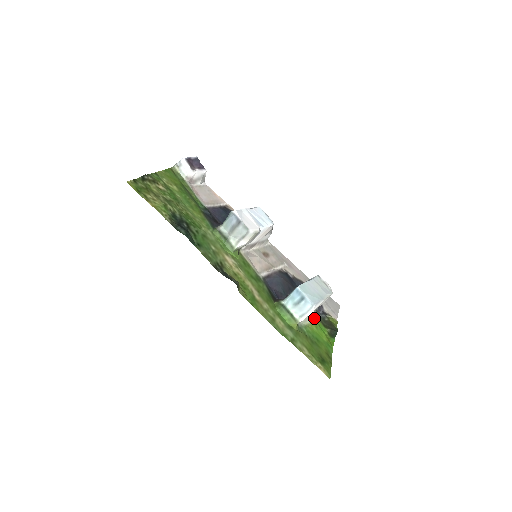
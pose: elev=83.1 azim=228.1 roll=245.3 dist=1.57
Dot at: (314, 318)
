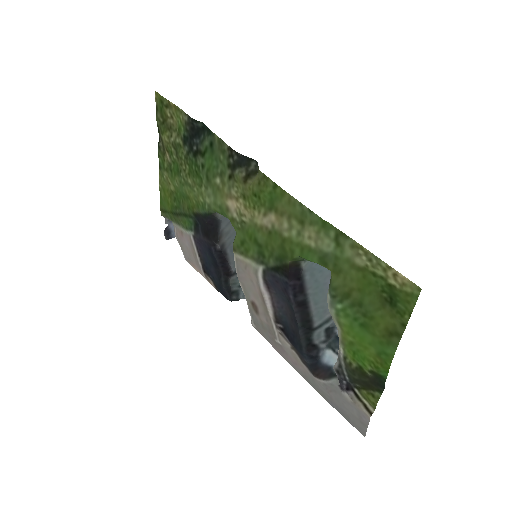
Dot at: (342, 347)
